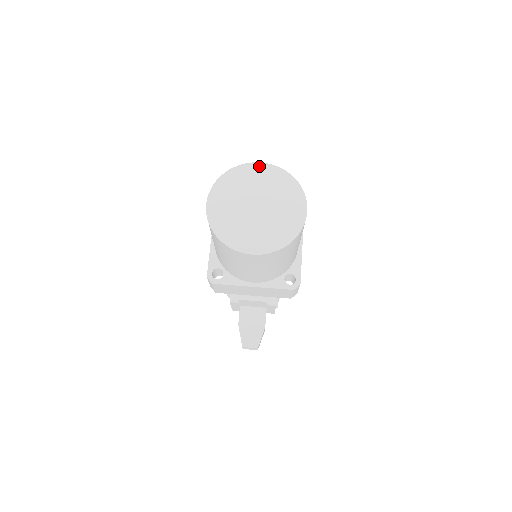
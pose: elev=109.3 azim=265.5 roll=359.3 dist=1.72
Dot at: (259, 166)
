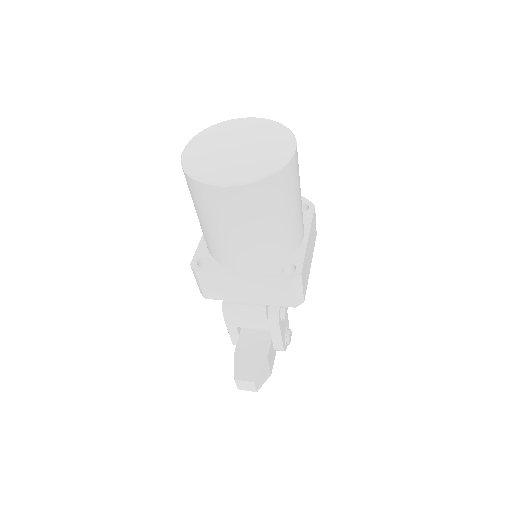
Dot at: (248, 119)
